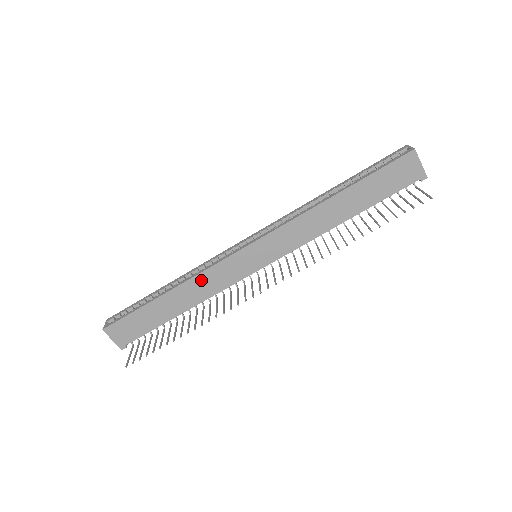
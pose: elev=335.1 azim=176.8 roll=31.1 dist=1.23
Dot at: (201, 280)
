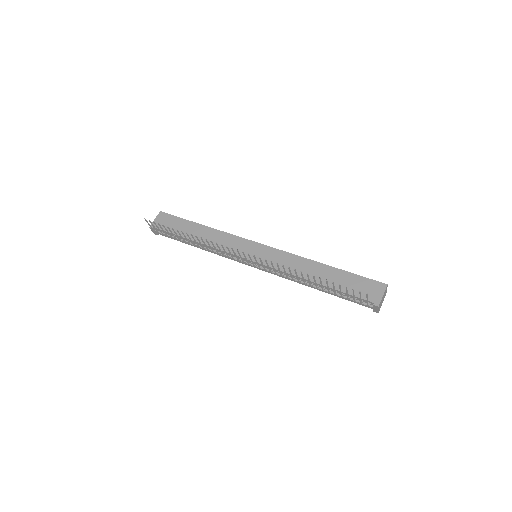
Dot at: (222, 236)
